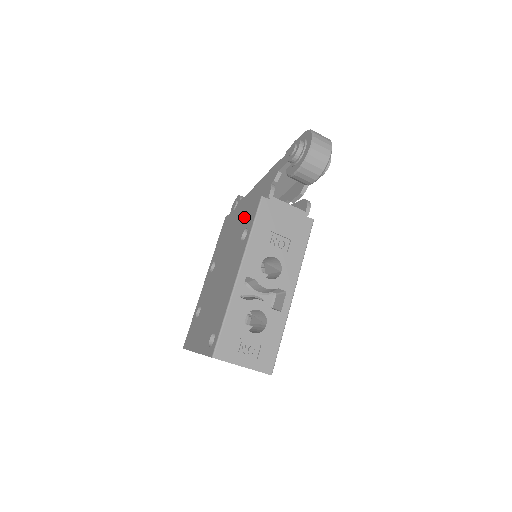
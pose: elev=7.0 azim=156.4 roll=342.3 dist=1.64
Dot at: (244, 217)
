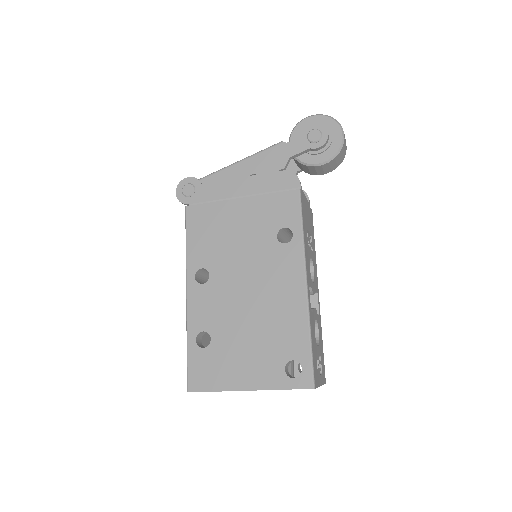
Dot at: (264, 212)
